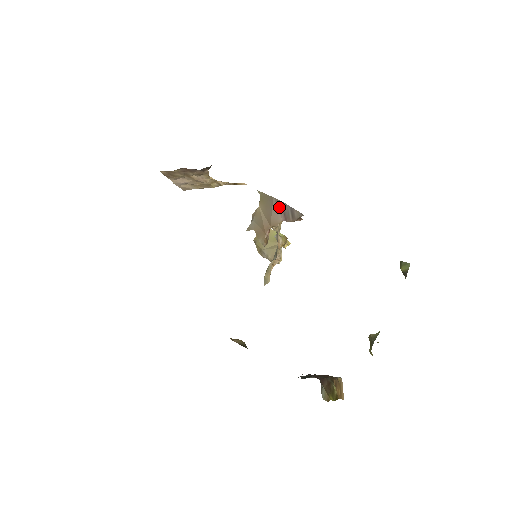
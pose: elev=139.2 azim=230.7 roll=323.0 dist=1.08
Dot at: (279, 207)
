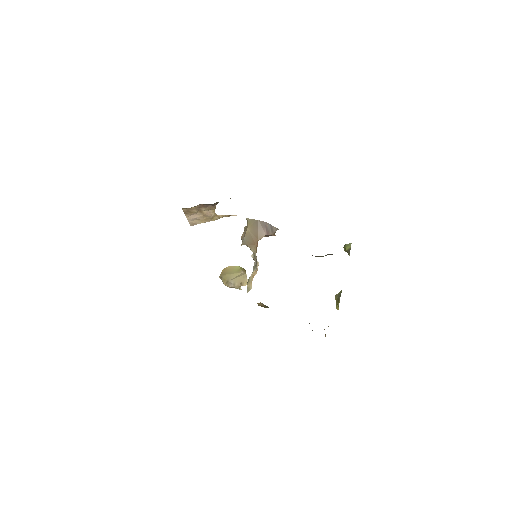
Dot at: (263, 226)
